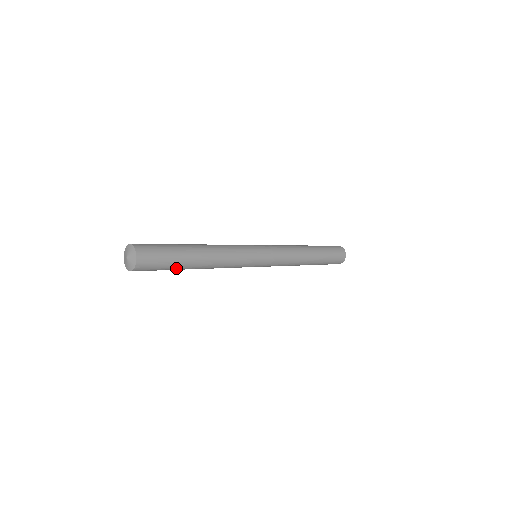
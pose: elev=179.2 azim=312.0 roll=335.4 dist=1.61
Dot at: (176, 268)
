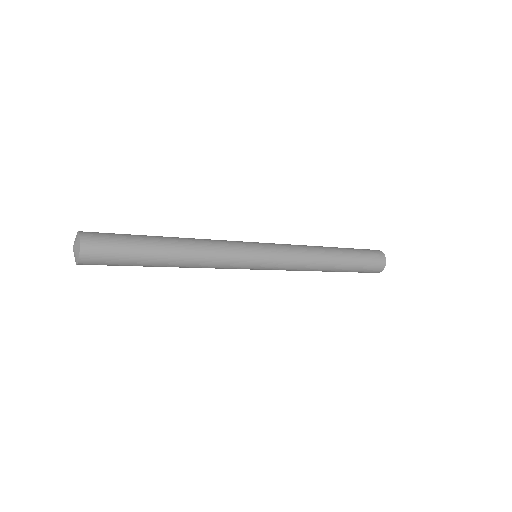
Dot at: (136, 265)
